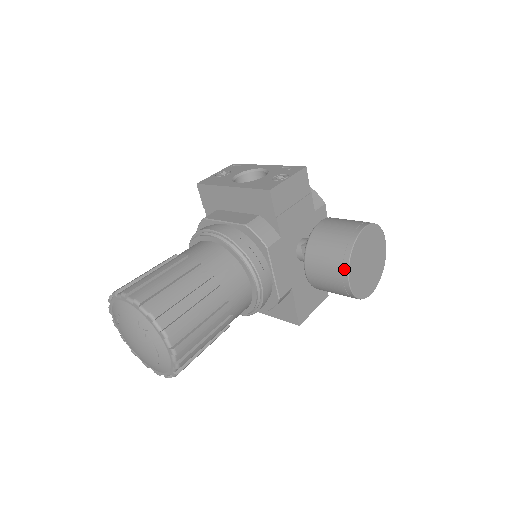
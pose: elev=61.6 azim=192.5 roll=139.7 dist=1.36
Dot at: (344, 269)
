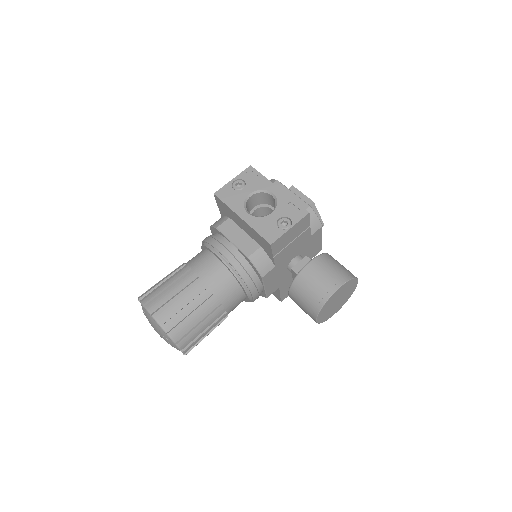
Dot at: (315, 314)
